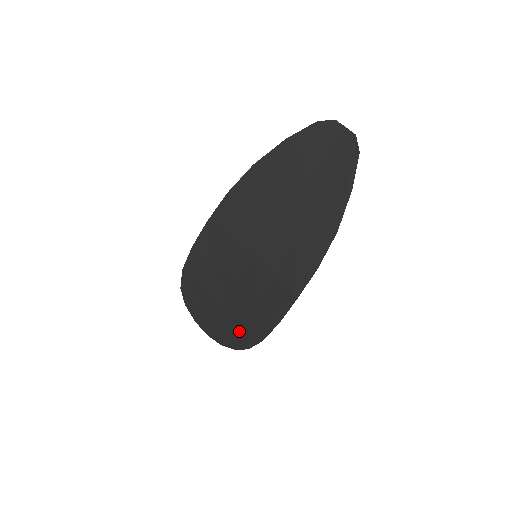
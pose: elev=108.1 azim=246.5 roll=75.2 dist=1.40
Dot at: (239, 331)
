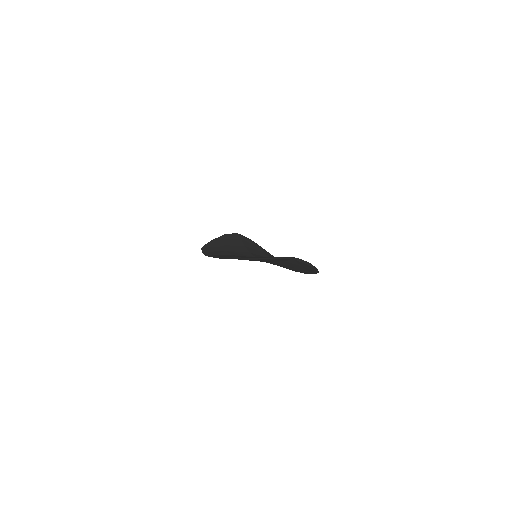
Dot at: occluded
